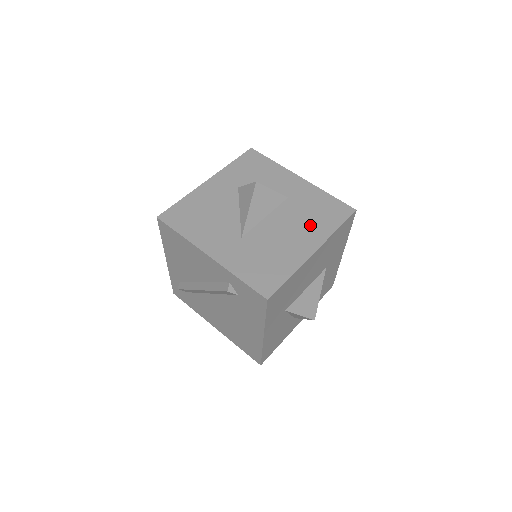
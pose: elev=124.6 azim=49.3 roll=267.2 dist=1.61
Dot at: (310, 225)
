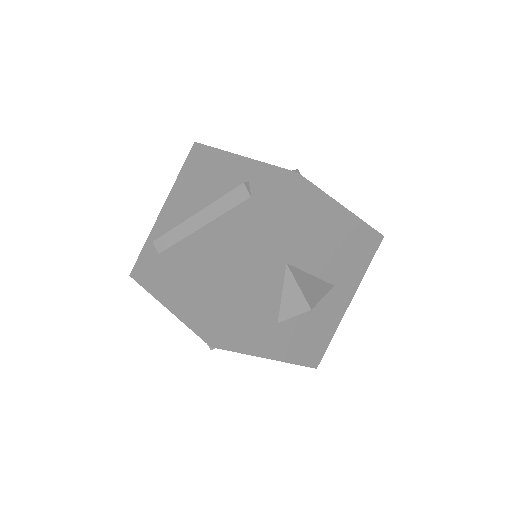
Dot at: occluded
